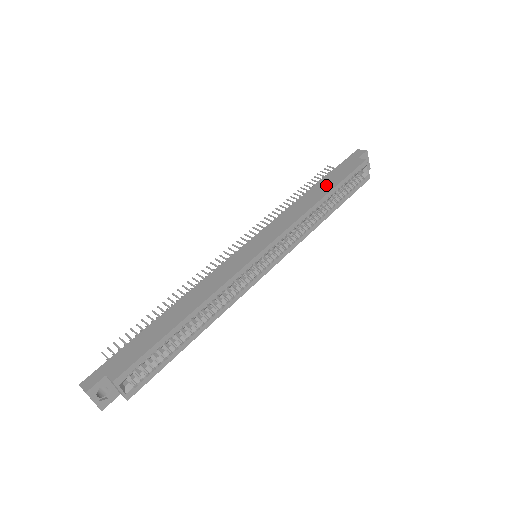
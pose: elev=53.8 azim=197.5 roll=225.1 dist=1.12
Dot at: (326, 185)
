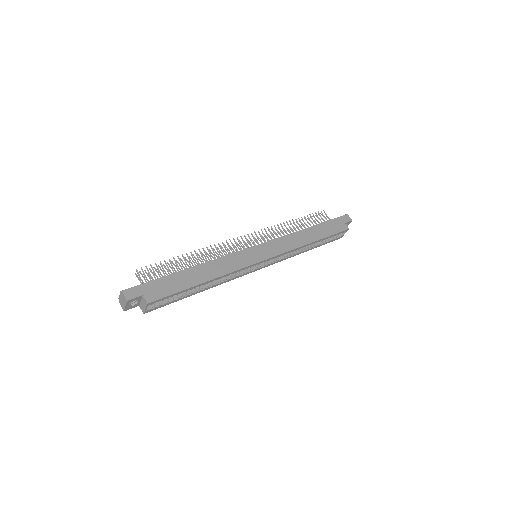
Dot at: (319, 232)
